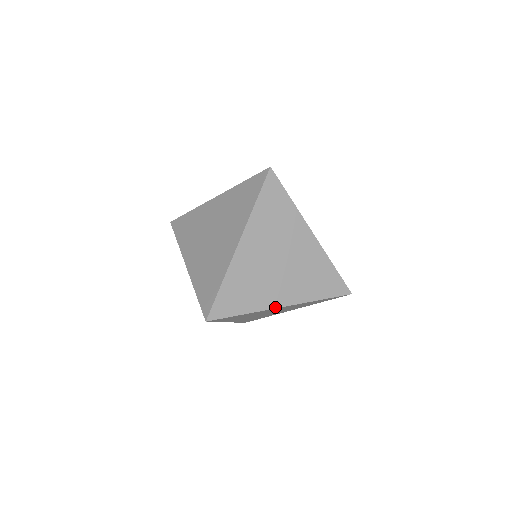
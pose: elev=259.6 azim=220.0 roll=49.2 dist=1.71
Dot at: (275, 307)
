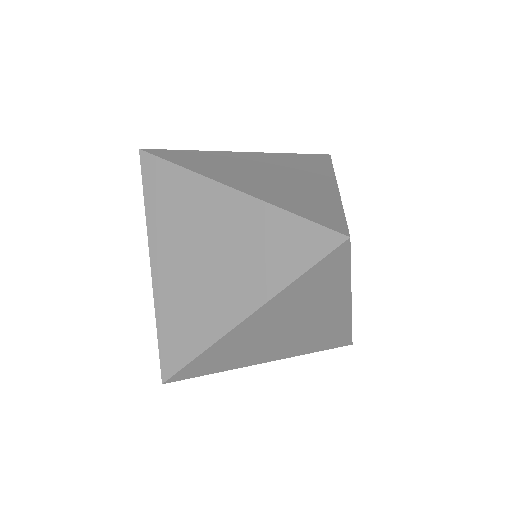
Dot at: (221, 182)
